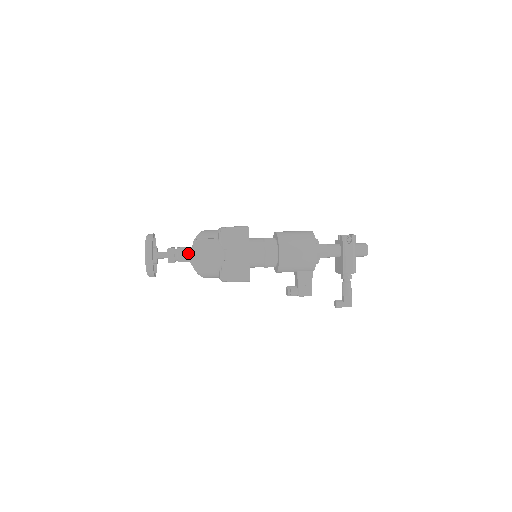
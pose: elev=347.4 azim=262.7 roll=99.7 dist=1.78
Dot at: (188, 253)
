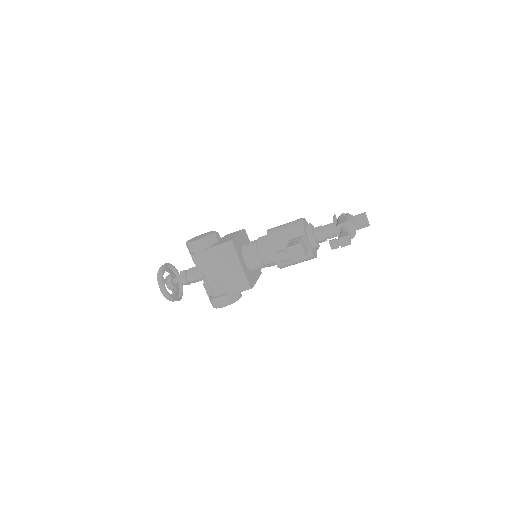
Dot at: occluded
